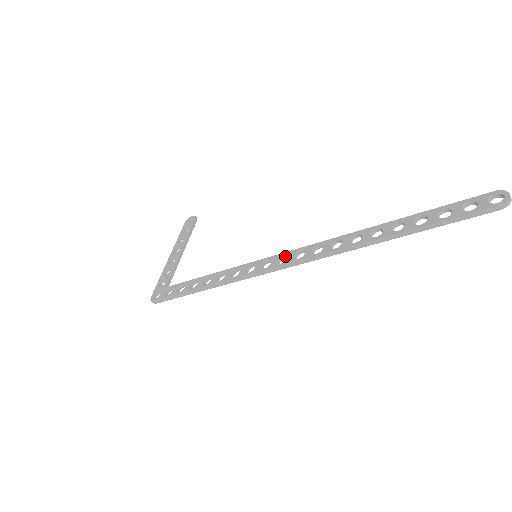
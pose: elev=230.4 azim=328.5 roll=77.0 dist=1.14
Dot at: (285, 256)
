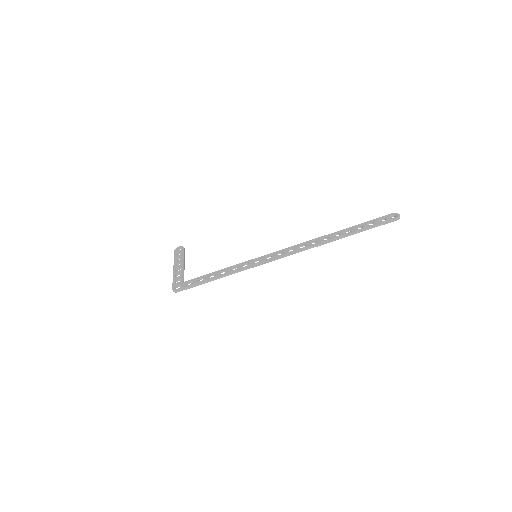
Dot at: (280, 252)
